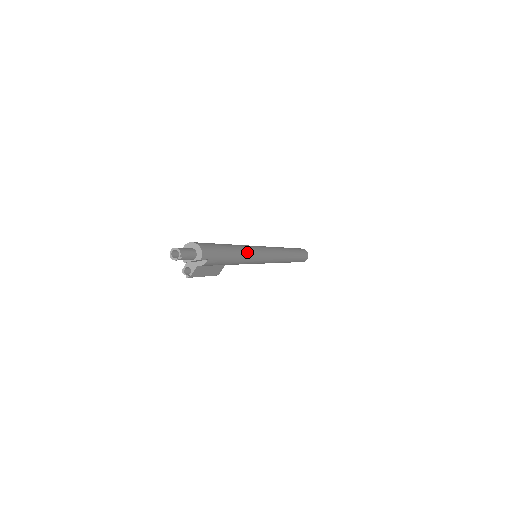
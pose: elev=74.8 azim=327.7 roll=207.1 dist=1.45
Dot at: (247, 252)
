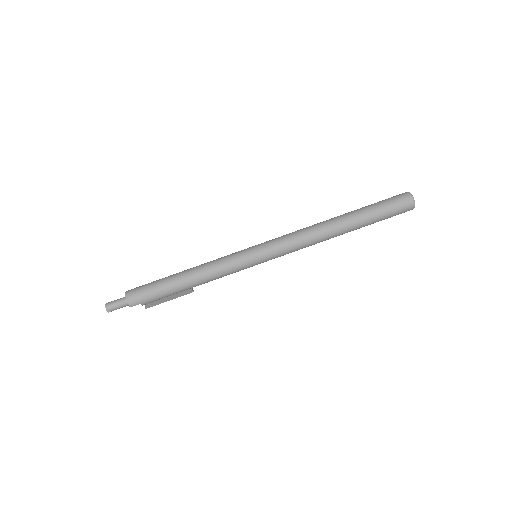
Dot at: (212, 272)
